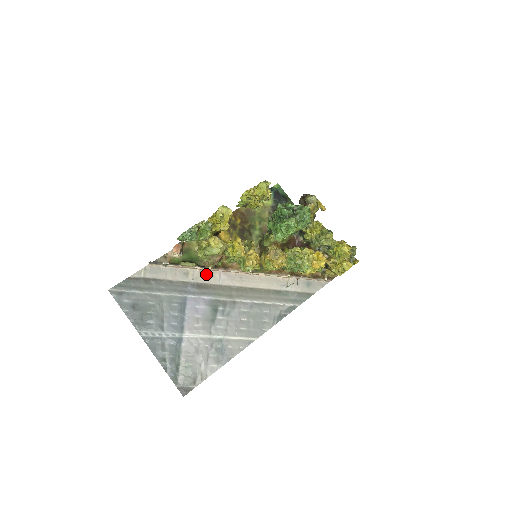
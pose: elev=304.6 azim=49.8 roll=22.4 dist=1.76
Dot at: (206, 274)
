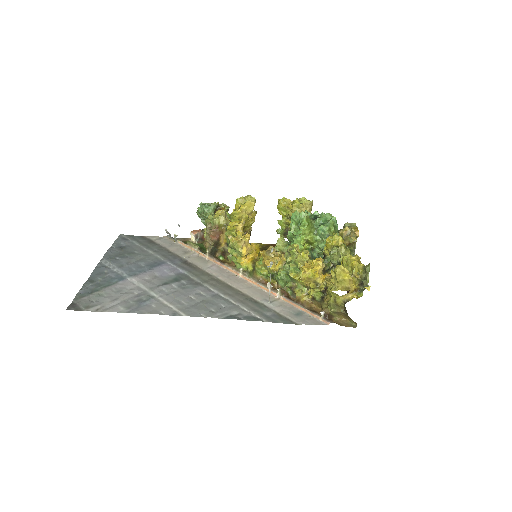
Dot at: (201, 260)
